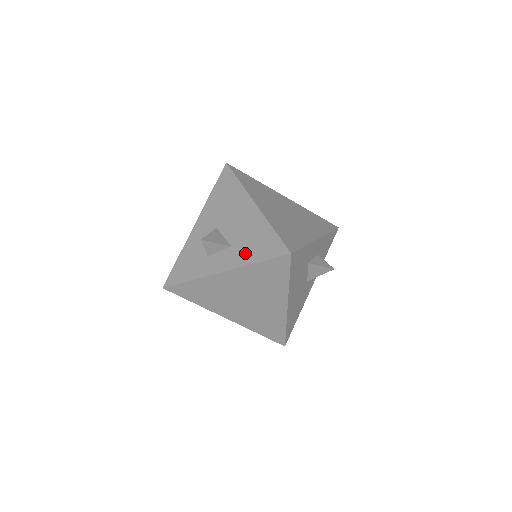
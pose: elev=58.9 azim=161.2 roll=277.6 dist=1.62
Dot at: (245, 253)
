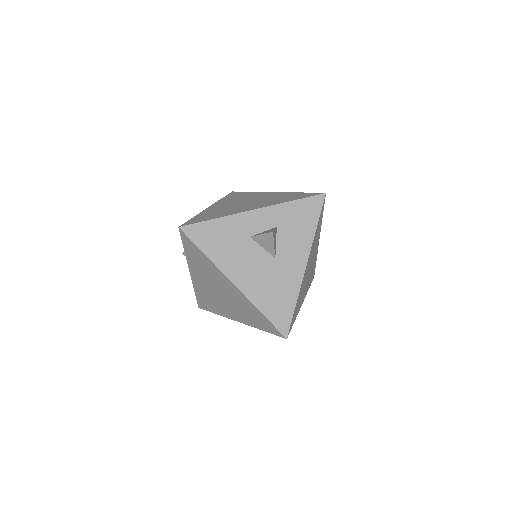
Dot at: occluded
